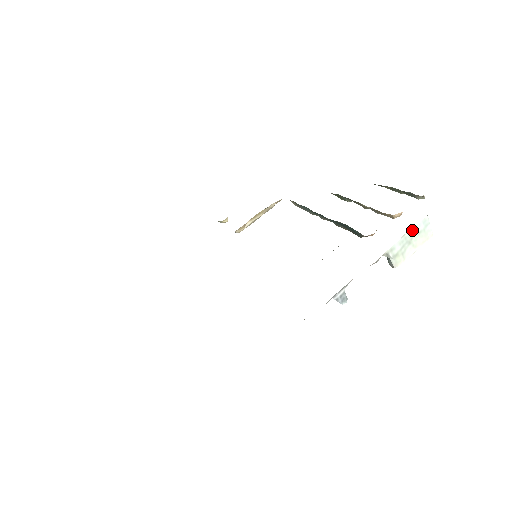
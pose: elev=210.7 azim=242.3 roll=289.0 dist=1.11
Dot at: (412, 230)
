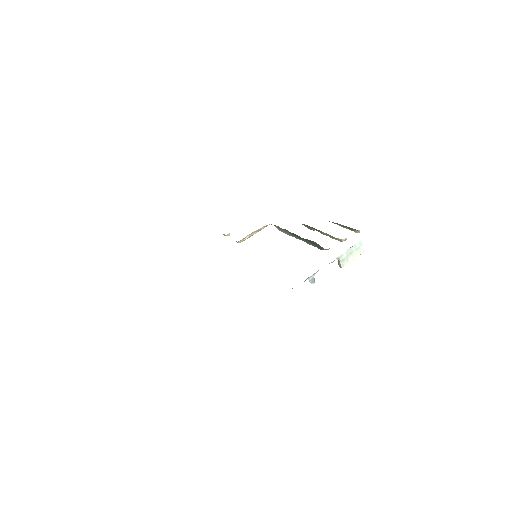
Dot at: (353, 247)
